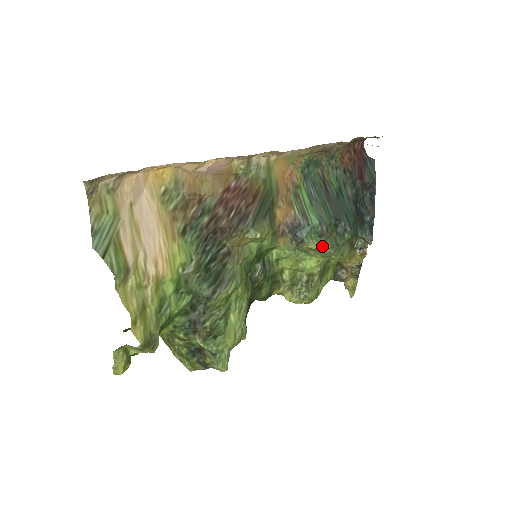
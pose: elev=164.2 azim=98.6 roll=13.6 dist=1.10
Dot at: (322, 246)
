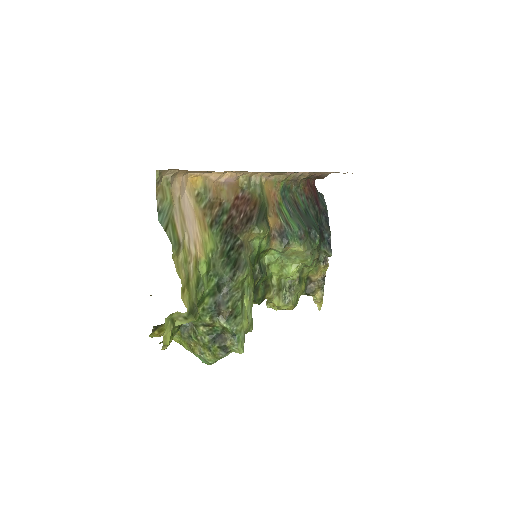
Dot at: (302, 248)
